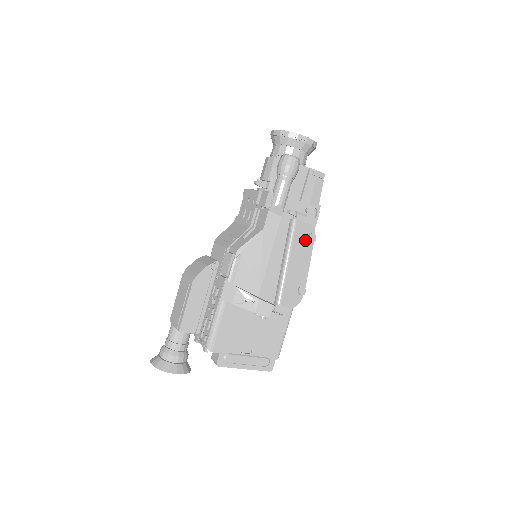
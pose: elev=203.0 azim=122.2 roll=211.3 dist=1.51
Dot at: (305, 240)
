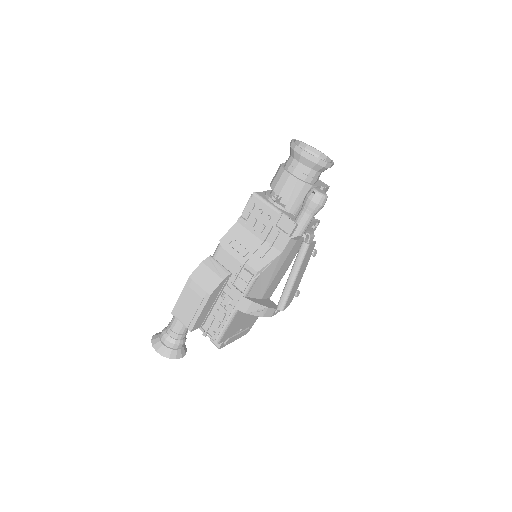
Dot at: (309, 255)
